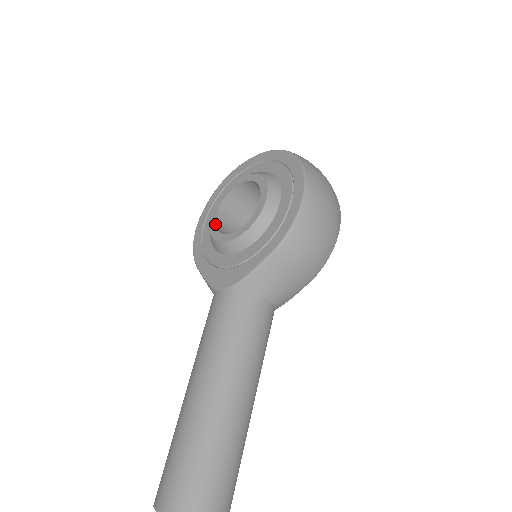
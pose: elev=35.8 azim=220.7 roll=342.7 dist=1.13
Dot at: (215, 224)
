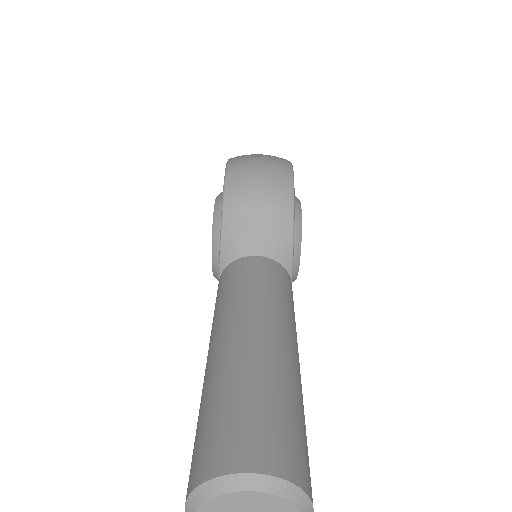
Dot at: occluded
